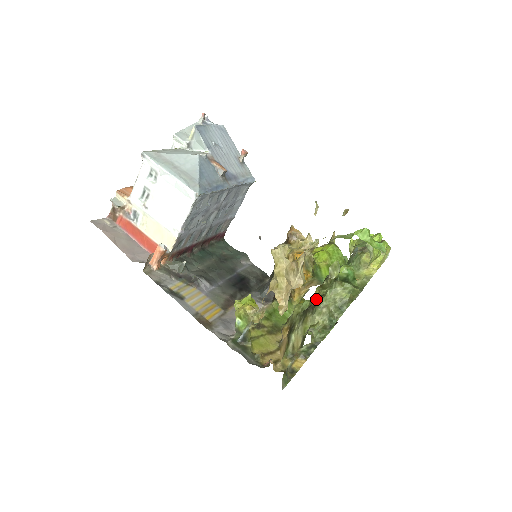
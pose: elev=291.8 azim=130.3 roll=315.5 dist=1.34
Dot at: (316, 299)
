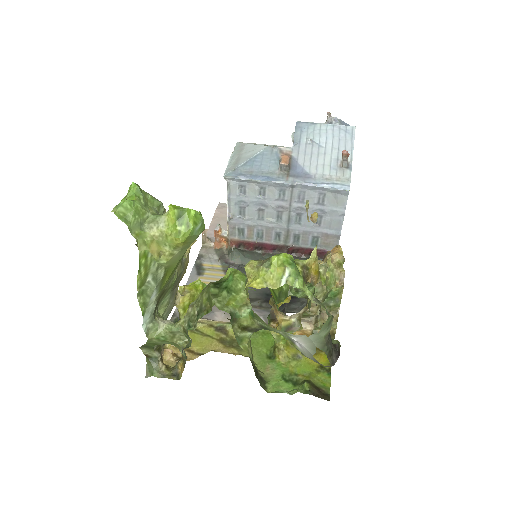
Dot at: occluded
